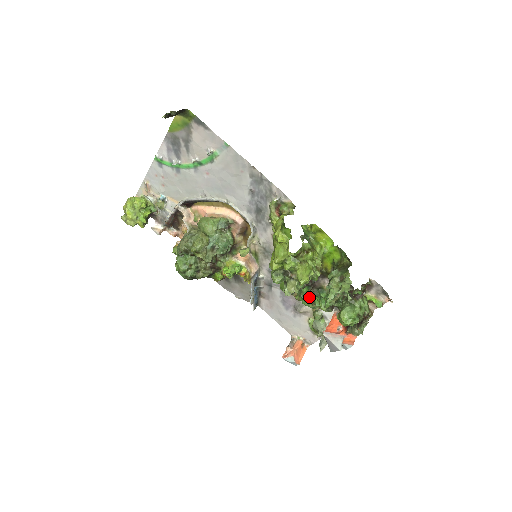
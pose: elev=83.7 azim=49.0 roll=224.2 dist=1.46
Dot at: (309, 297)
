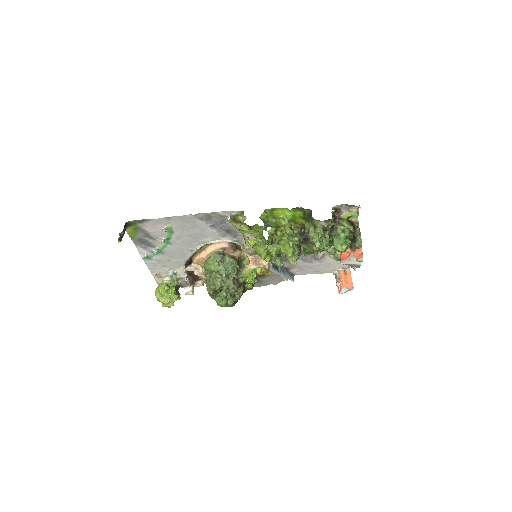
Dot at: (312, 249)
